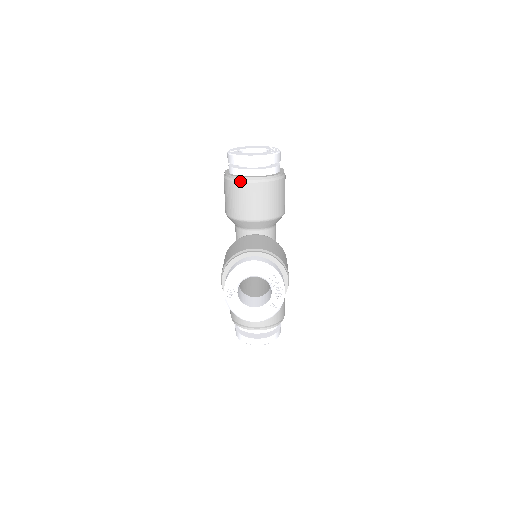
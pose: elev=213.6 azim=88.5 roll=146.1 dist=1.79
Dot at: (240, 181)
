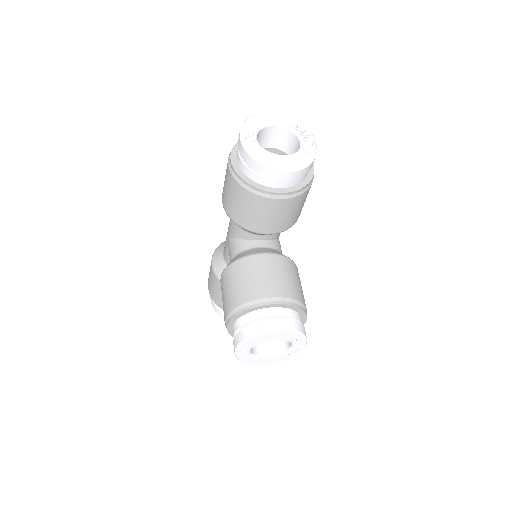
Dot at: (259, 194)
